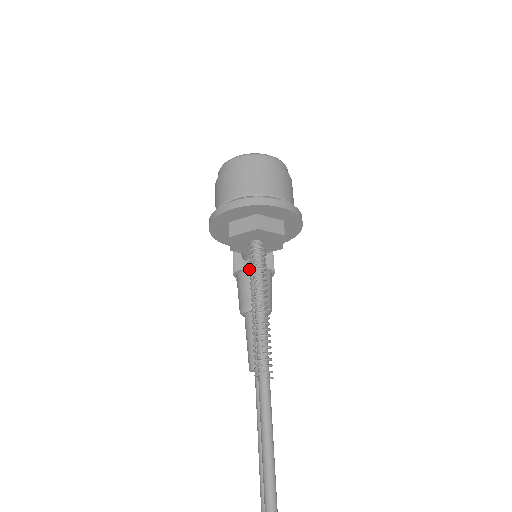
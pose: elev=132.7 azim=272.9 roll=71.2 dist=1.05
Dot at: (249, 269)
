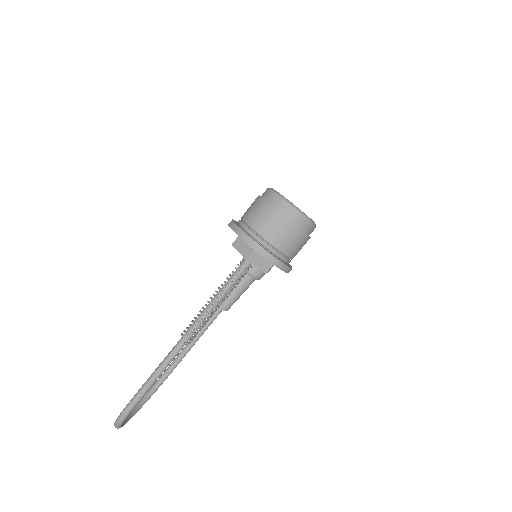
Dot at: occluded
